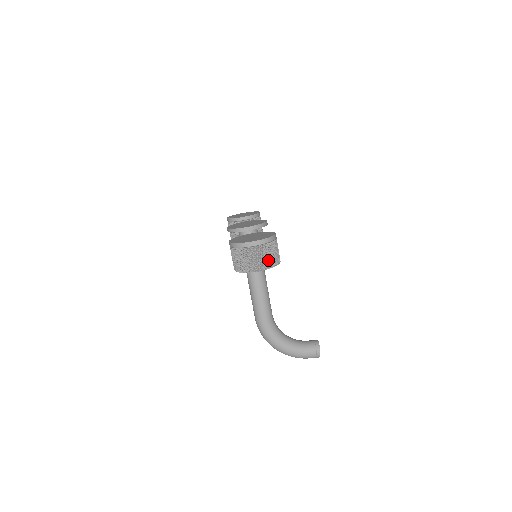
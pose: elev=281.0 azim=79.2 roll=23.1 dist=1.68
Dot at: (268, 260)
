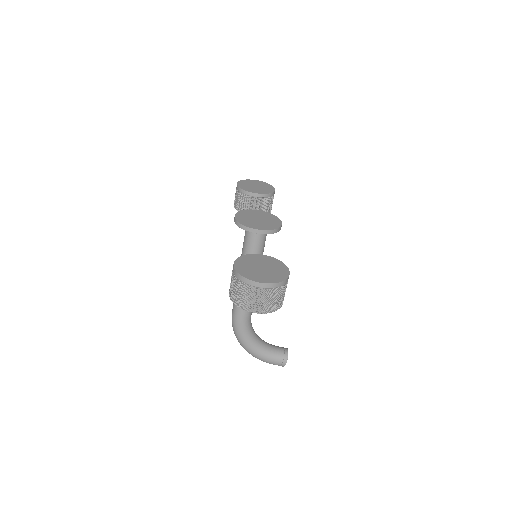
Dot at: (271, 304)
